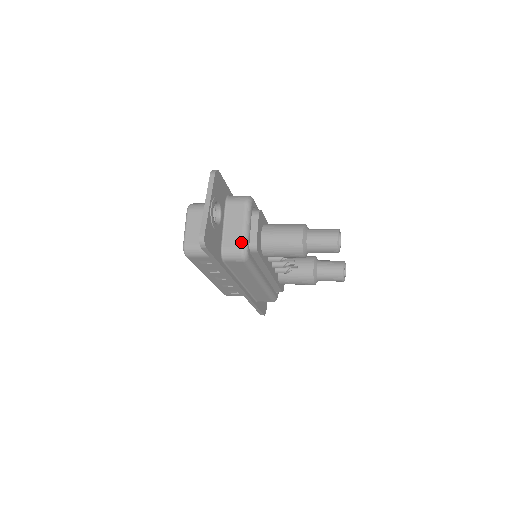
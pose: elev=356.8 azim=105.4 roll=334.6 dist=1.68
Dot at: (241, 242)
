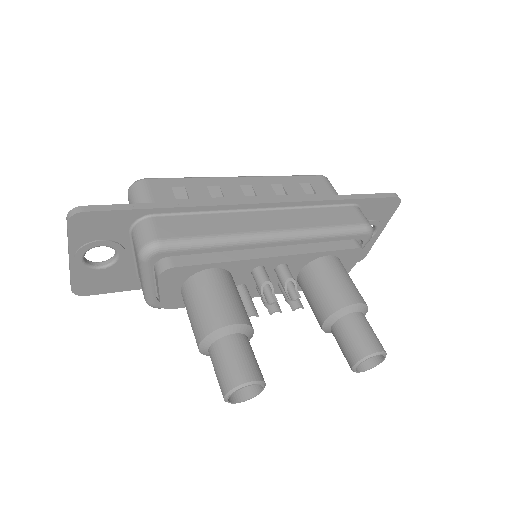
Dot at: (143, 293)
